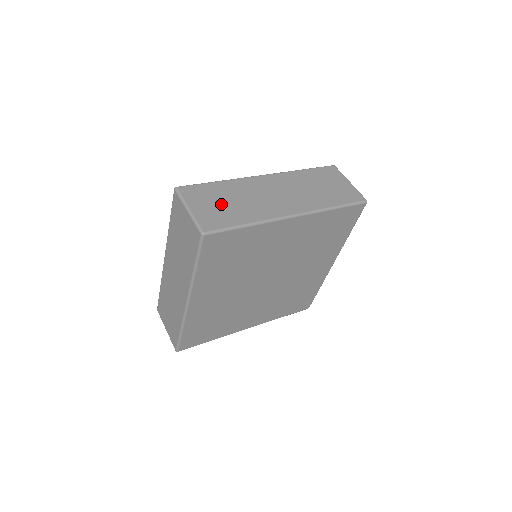
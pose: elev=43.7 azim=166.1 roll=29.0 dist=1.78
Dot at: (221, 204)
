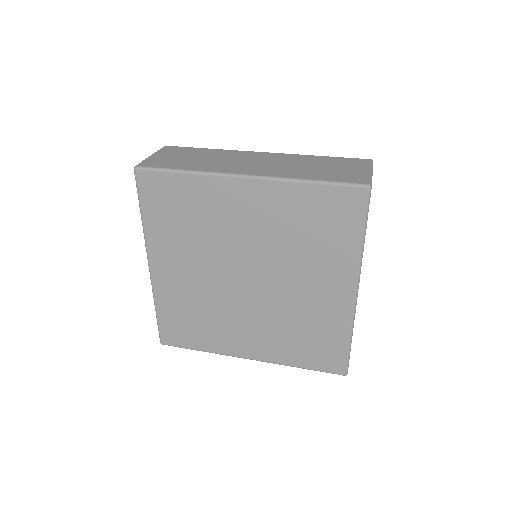
Dot at: (184, 158)
